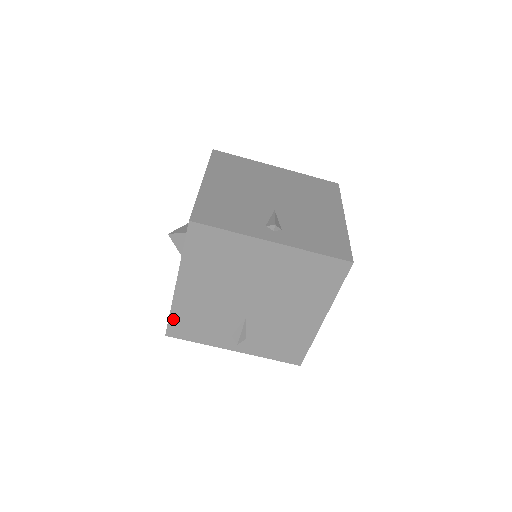
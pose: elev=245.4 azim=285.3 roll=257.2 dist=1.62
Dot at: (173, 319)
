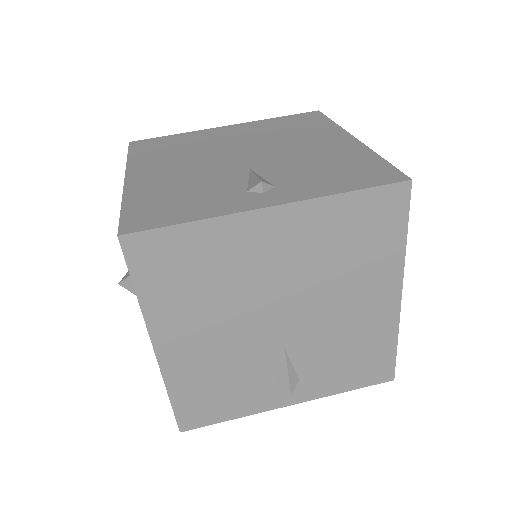
Dot at: (178, 403)
